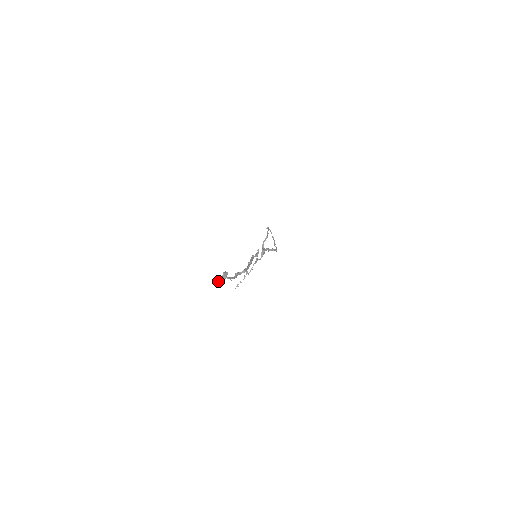
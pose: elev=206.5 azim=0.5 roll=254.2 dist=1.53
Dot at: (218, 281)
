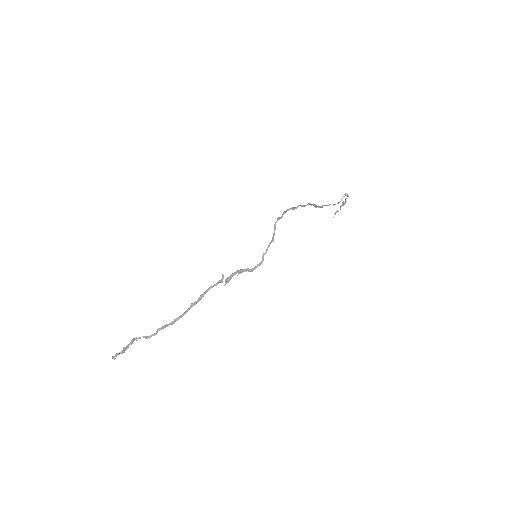
Dot at: (112, 358)
